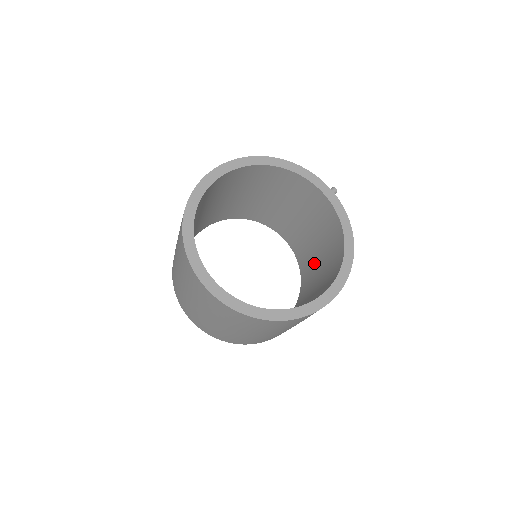
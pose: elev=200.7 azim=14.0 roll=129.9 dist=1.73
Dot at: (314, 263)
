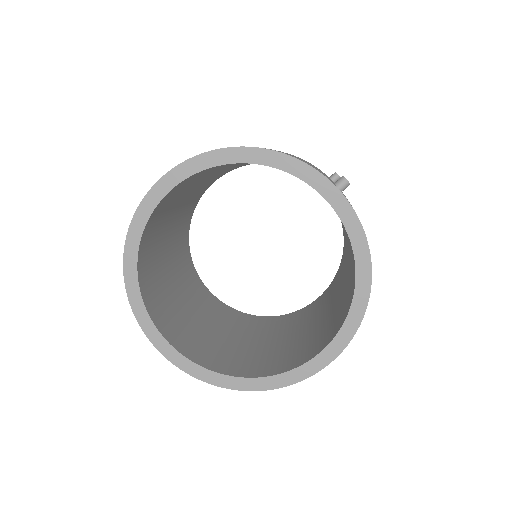
Dot at: occluded
